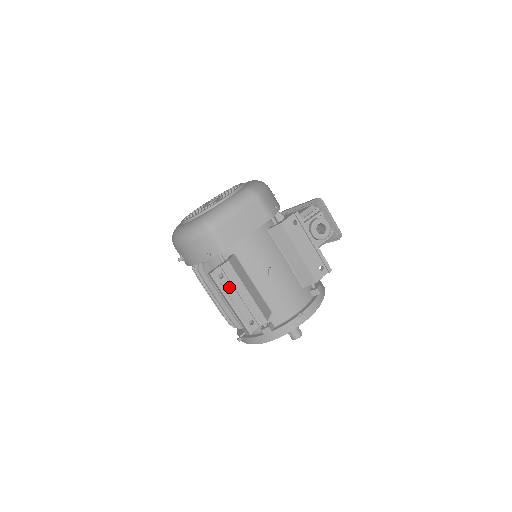
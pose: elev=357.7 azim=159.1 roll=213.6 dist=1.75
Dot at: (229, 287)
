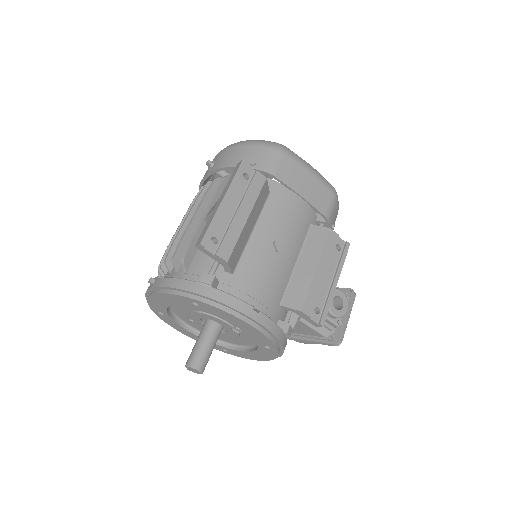
Dot at: (240, 192)
